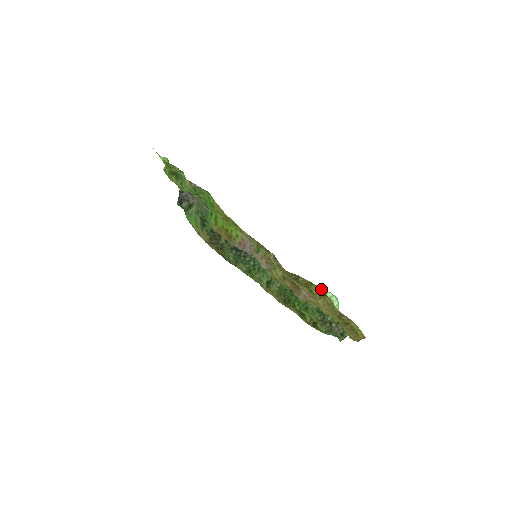
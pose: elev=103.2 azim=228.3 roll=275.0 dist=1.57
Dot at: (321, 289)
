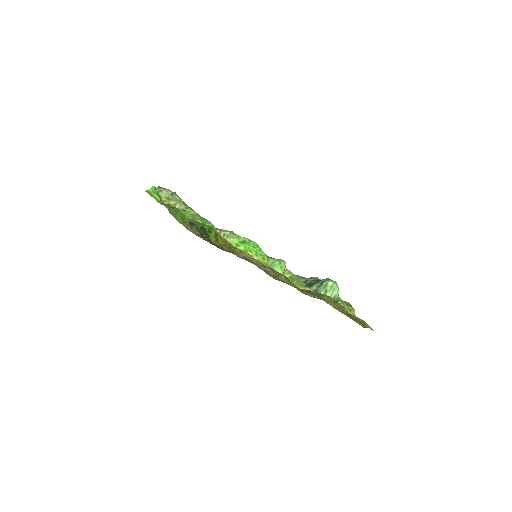
Dot at: (332, 298)
